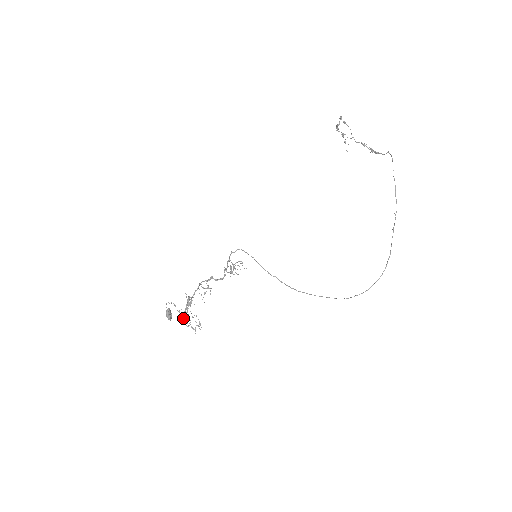
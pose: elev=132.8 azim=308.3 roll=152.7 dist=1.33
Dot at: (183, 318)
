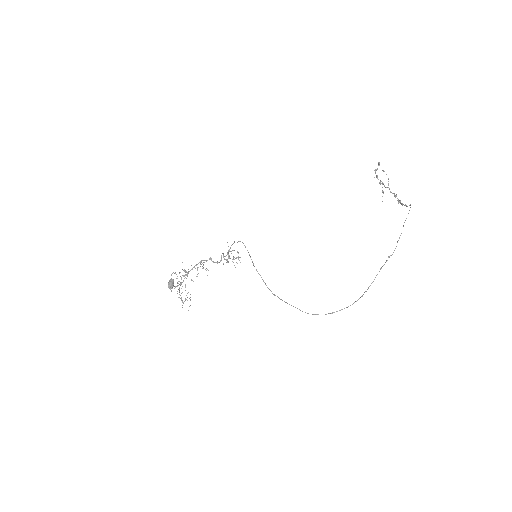
Dot at: occluded
